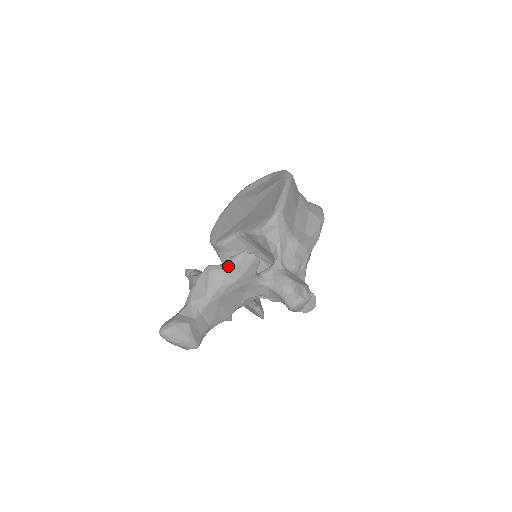
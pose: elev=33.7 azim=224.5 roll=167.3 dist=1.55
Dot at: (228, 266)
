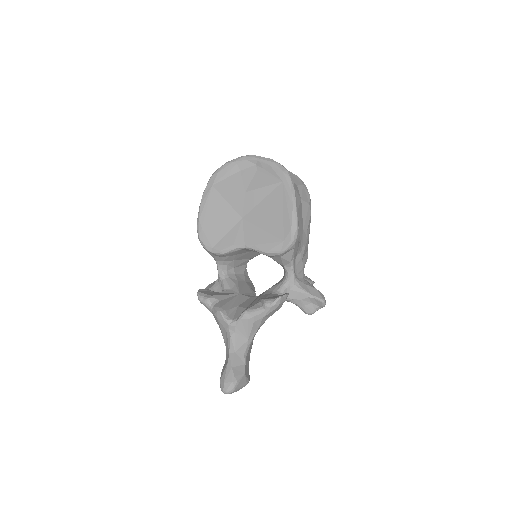
Dot at: (266, 312)
